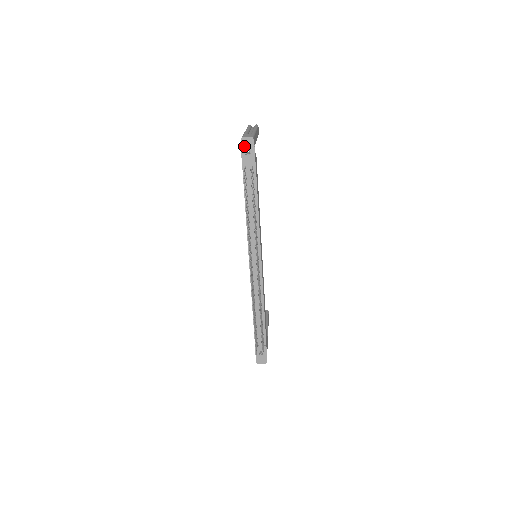
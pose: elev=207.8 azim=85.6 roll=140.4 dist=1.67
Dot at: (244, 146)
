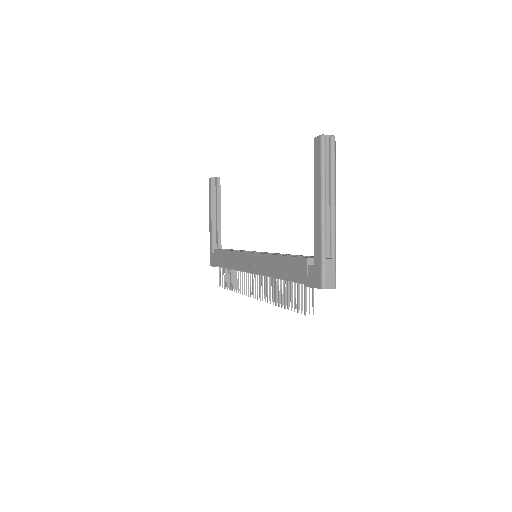
Dot at: (319, 288)
